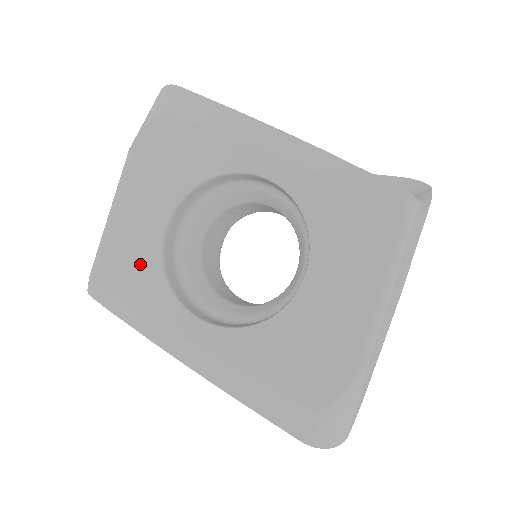
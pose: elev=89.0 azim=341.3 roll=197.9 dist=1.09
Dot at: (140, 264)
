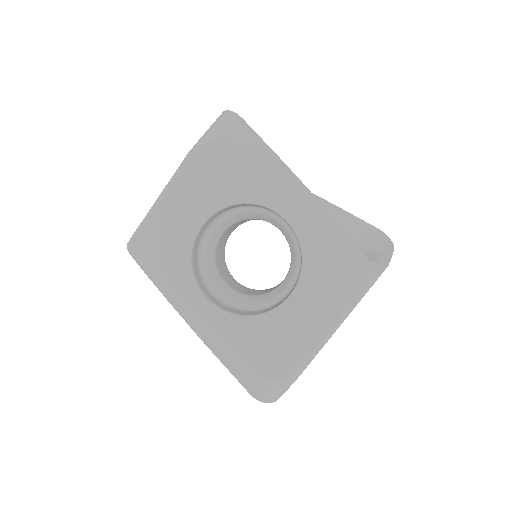
Dot at: (174, 245)
